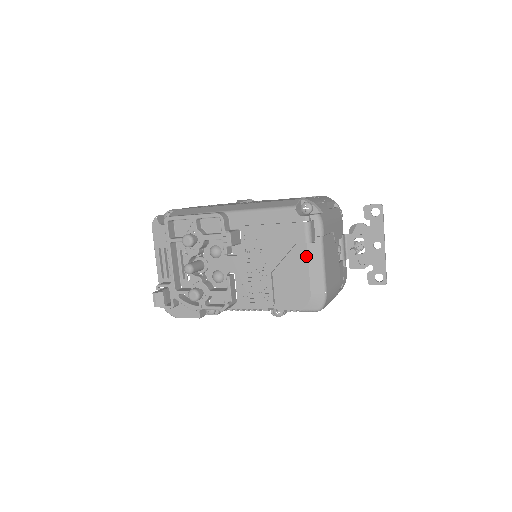
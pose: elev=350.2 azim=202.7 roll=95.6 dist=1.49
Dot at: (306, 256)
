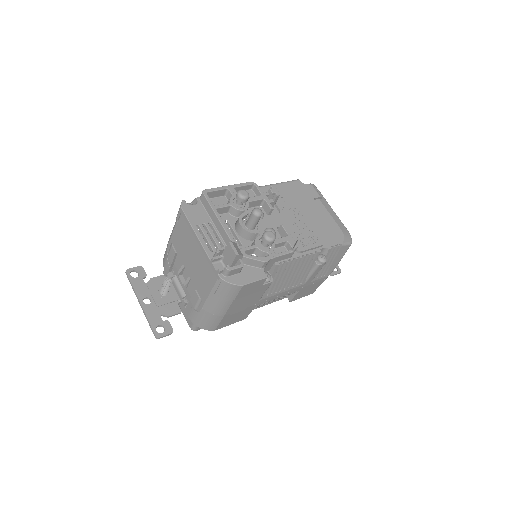
Dot at: (324, 207)
